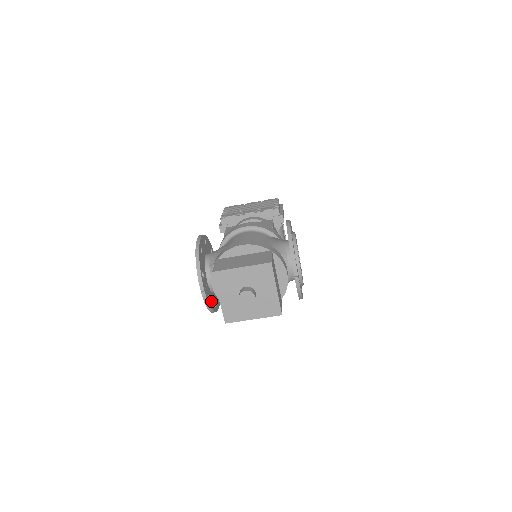
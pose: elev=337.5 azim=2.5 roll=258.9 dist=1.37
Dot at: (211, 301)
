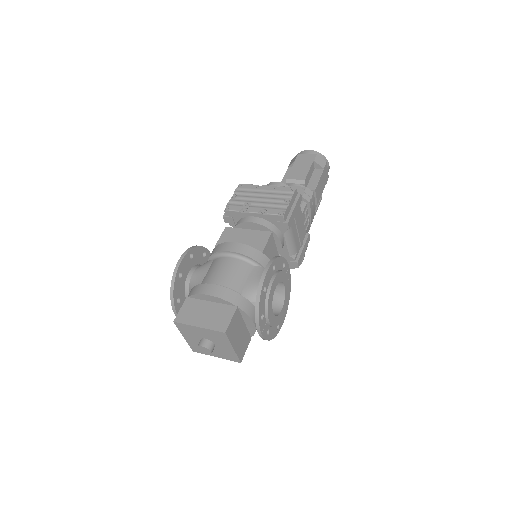
Dot at: occluded
